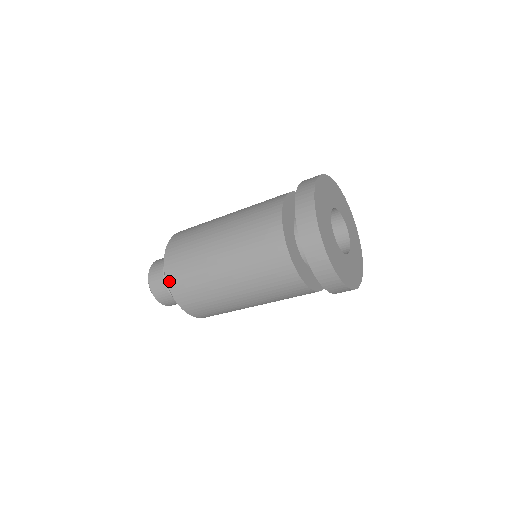
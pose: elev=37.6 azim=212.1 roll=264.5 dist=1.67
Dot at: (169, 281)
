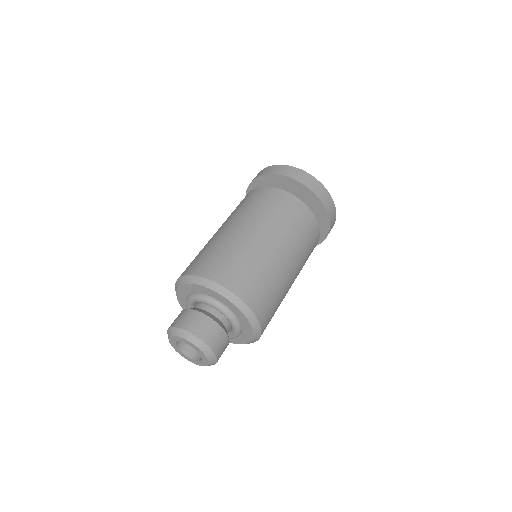
Dot at: (194, 273)
